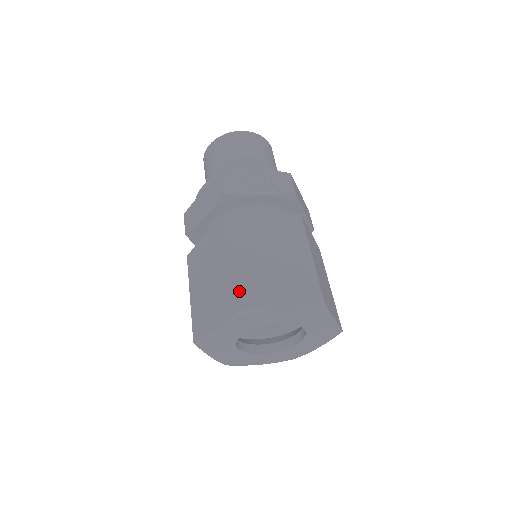
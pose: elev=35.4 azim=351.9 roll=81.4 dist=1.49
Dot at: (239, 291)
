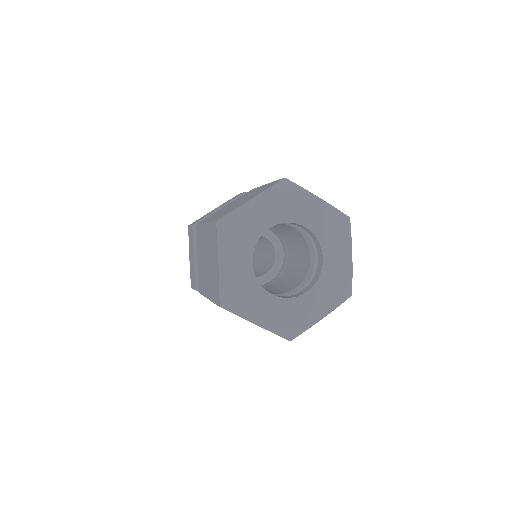
Dot at: (213, 221)
